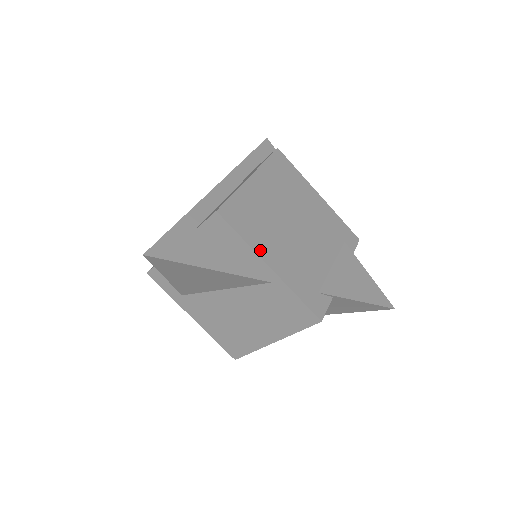
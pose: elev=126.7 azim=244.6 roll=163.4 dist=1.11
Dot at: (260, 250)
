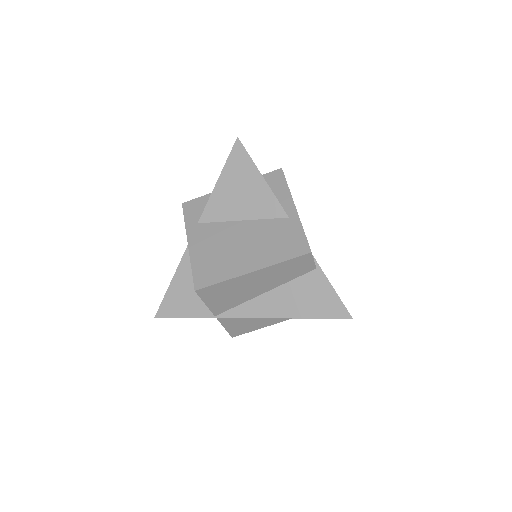
Dot at: occluded
